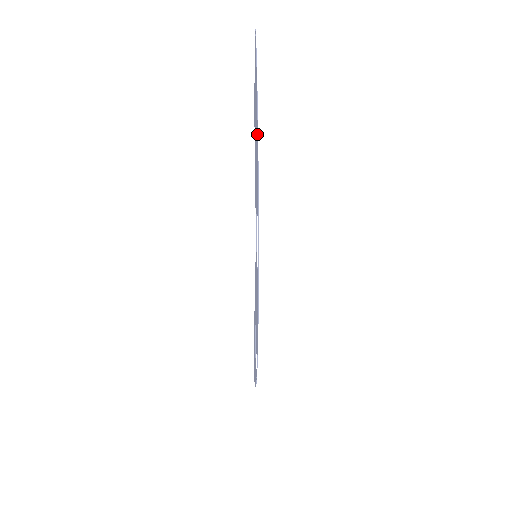
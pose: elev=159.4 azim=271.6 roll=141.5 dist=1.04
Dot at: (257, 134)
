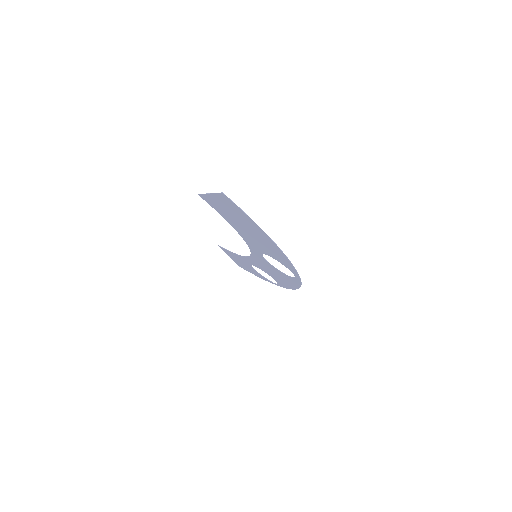
Dot at: (278, 249)
